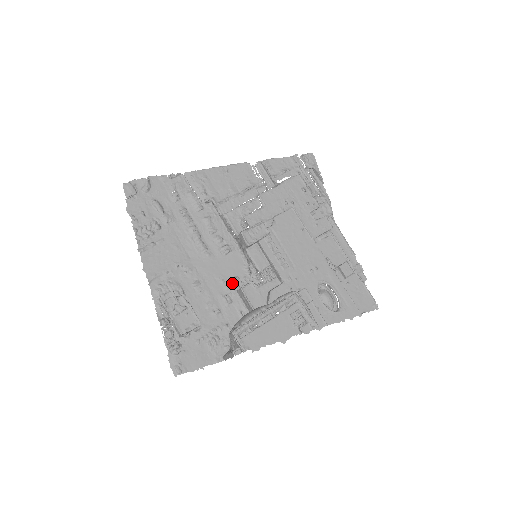
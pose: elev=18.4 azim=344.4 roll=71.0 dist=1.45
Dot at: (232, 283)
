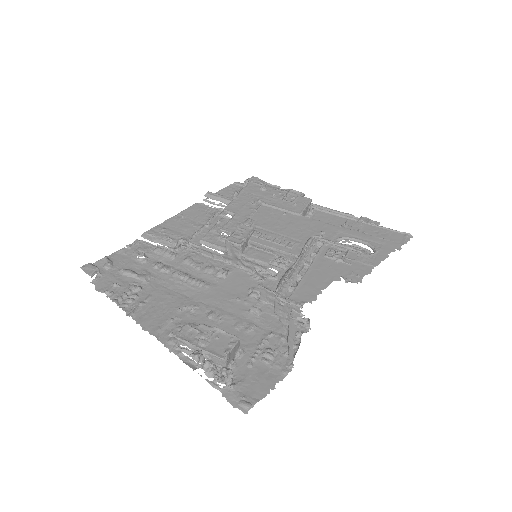
Dot at: (249, 295)
